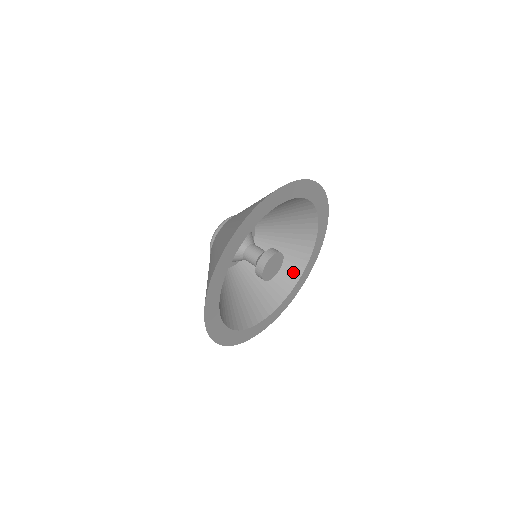
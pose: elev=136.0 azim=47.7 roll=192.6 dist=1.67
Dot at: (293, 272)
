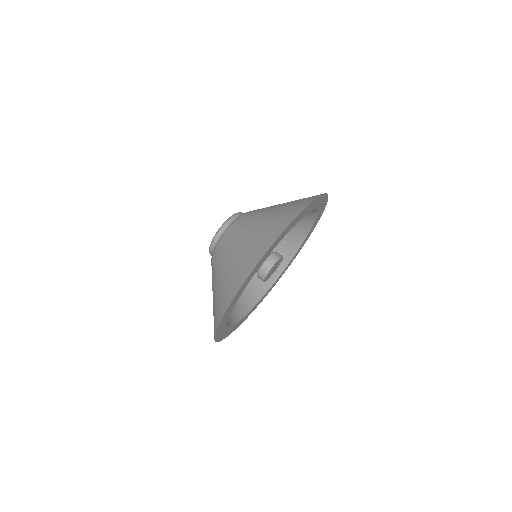
Dot at: (301, 230)
